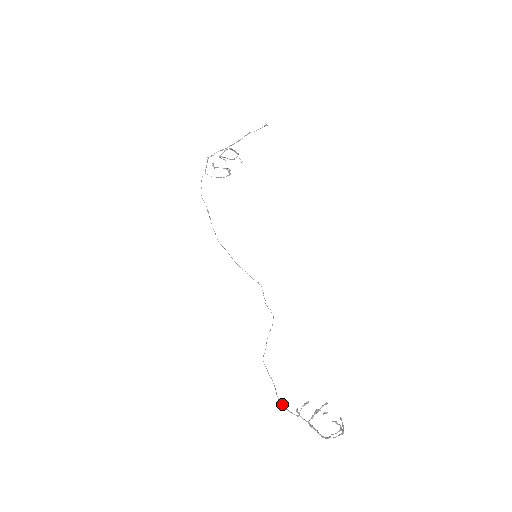
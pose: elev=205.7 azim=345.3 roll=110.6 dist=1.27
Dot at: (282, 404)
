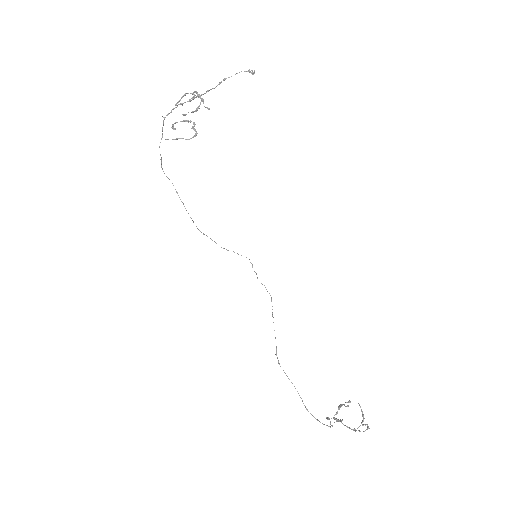
Dot at: (312, 415)
